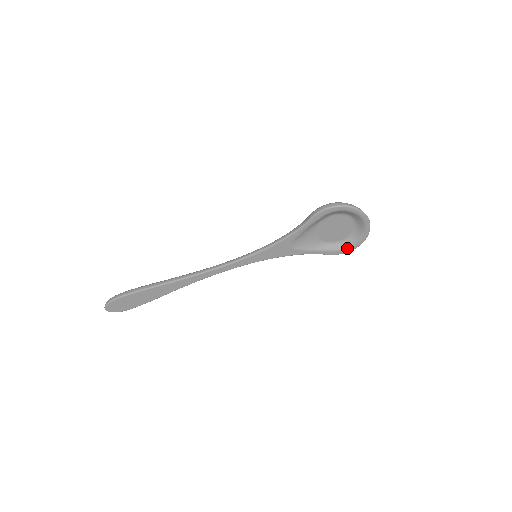
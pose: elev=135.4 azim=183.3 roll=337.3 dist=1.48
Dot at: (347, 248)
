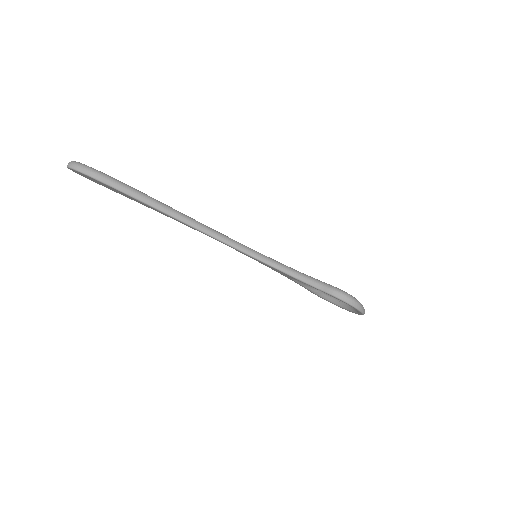
Dot at: (326, 299)
